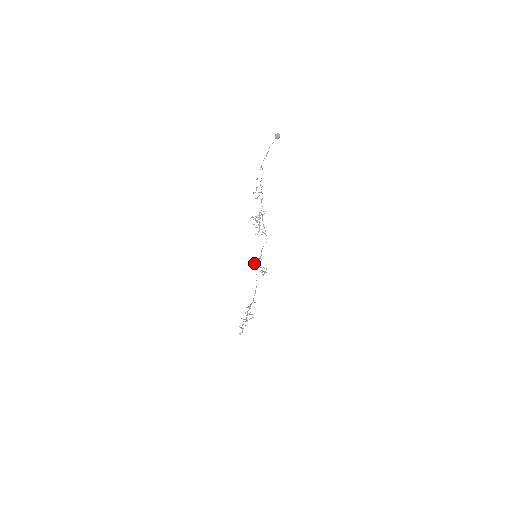
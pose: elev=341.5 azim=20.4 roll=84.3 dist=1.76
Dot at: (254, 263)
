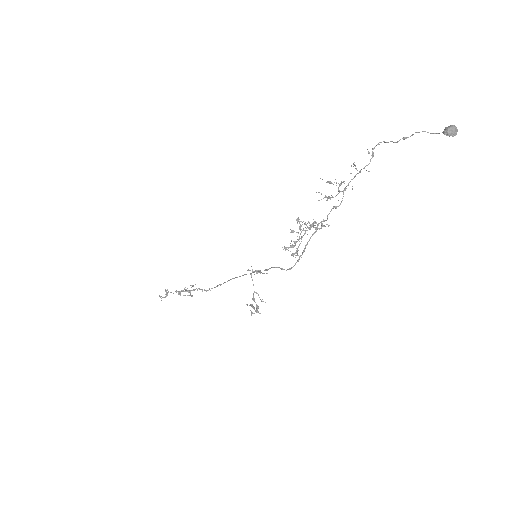
Dot at: occluded
